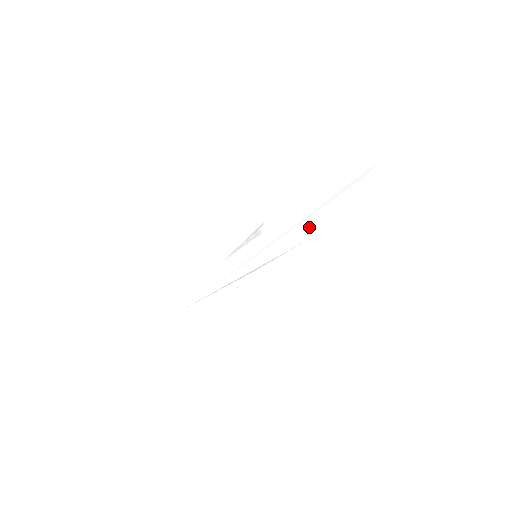
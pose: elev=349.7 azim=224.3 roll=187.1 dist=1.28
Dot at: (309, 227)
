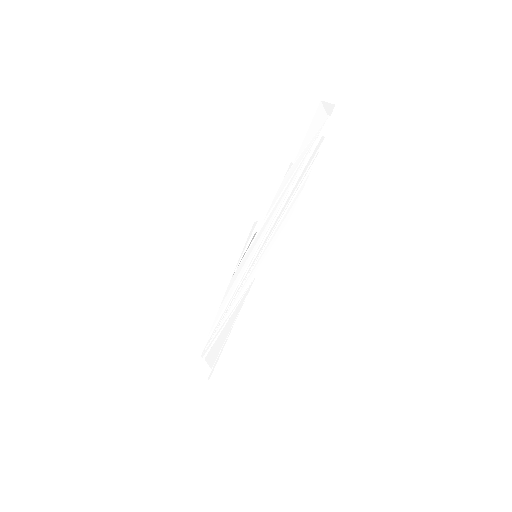
Dot at: (292, 202)
